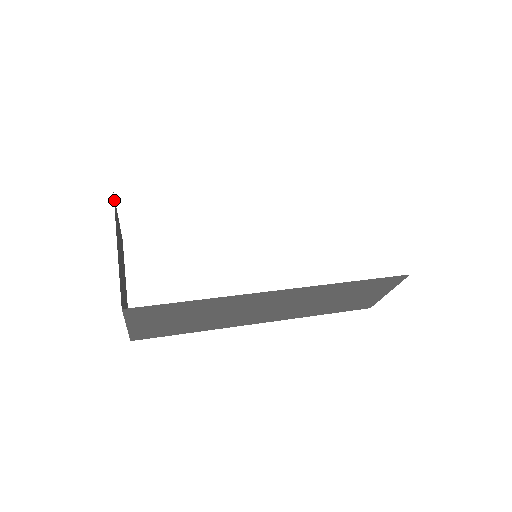
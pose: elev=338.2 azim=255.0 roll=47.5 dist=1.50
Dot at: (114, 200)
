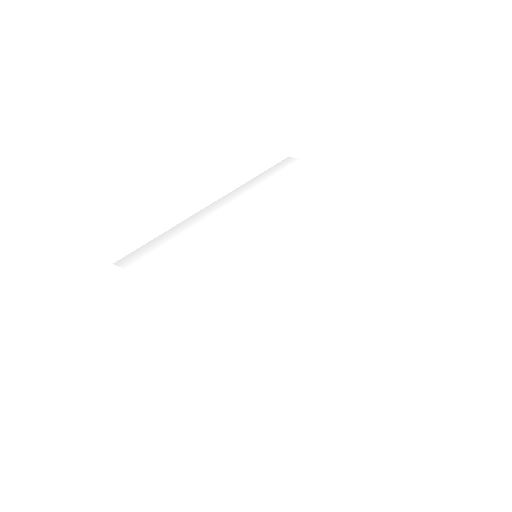
Dot at: occluded
